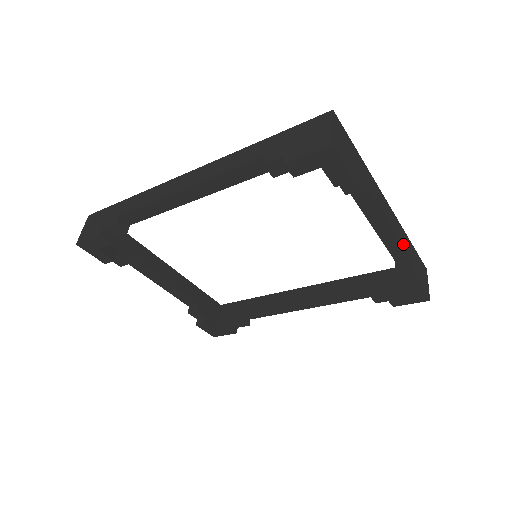
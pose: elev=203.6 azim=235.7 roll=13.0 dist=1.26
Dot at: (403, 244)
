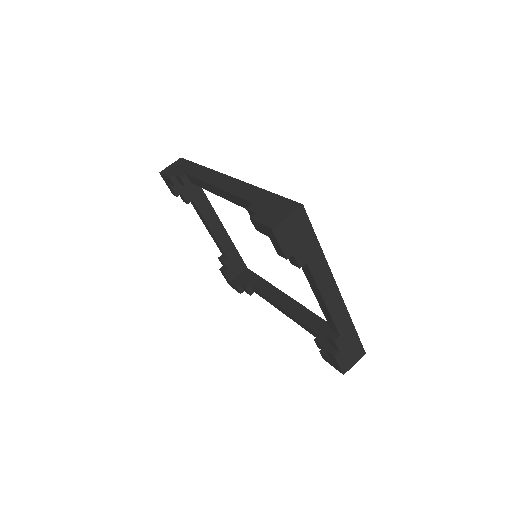
Dot at: (335, 323)
